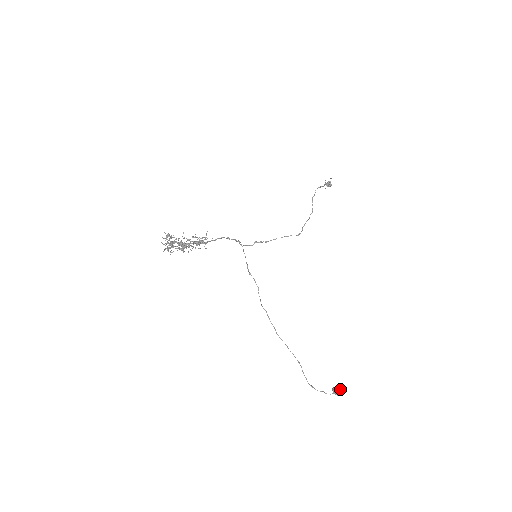
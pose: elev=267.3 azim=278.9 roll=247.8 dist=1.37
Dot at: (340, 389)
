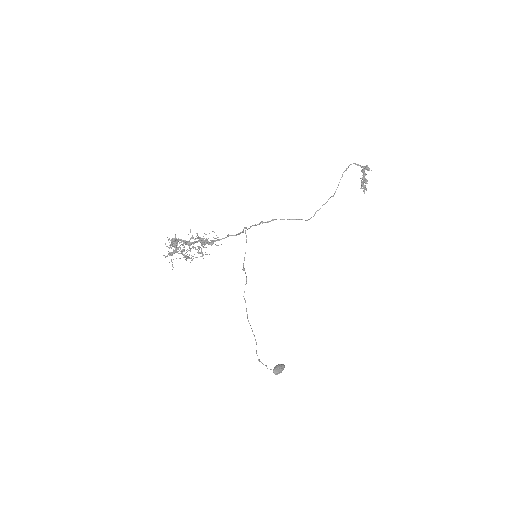
Dot at: (279, 372)
